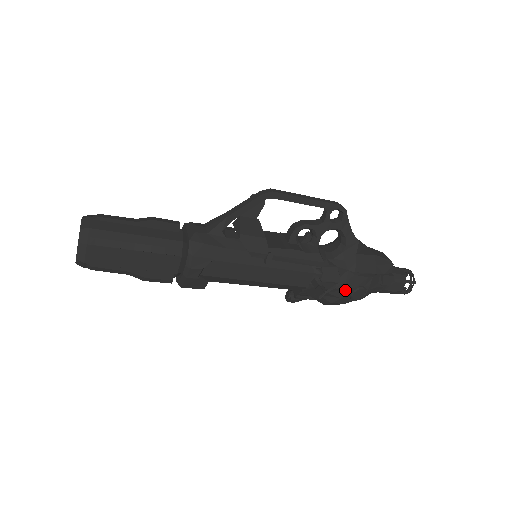
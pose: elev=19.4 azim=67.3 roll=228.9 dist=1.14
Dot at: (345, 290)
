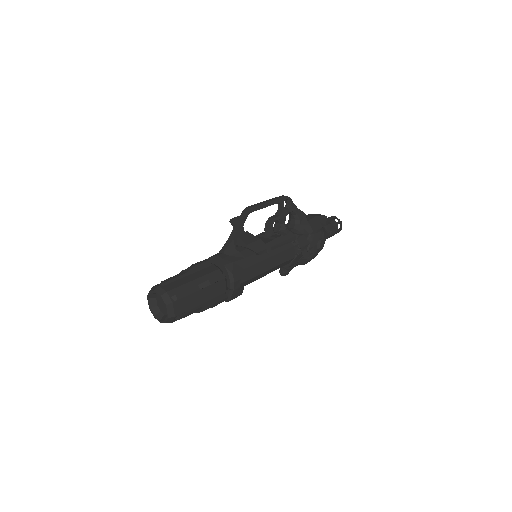
Dot at: (314, 246)
